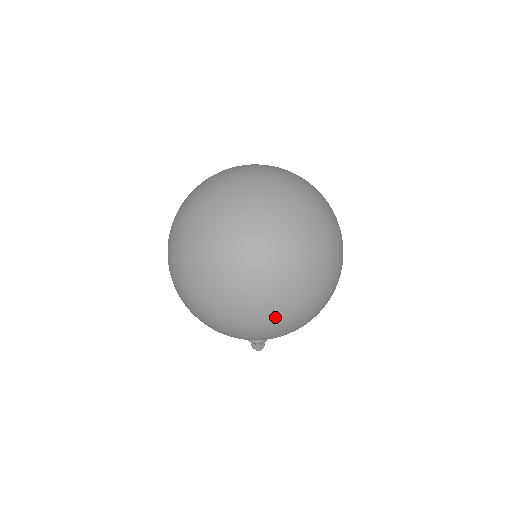
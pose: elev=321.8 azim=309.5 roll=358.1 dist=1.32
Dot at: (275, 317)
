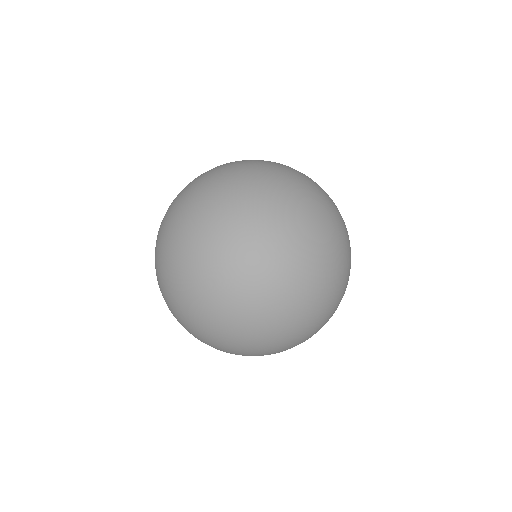
Dot at: occluded
